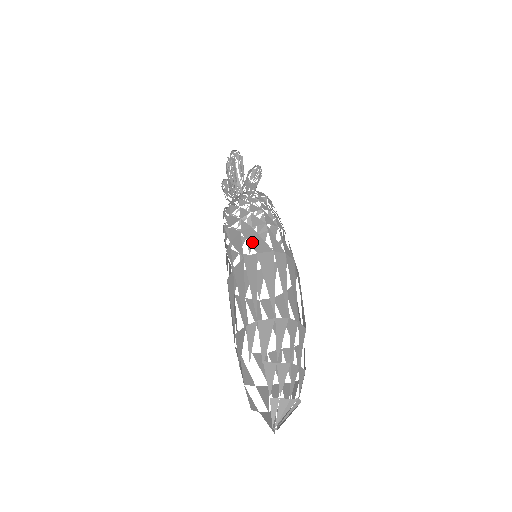
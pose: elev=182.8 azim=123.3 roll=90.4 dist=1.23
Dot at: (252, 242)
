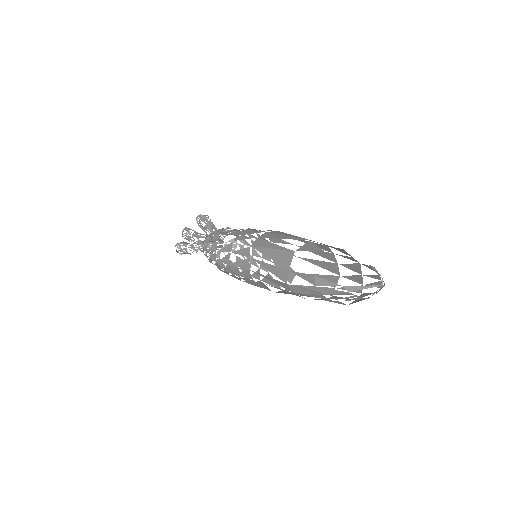
Dot at: occluded
